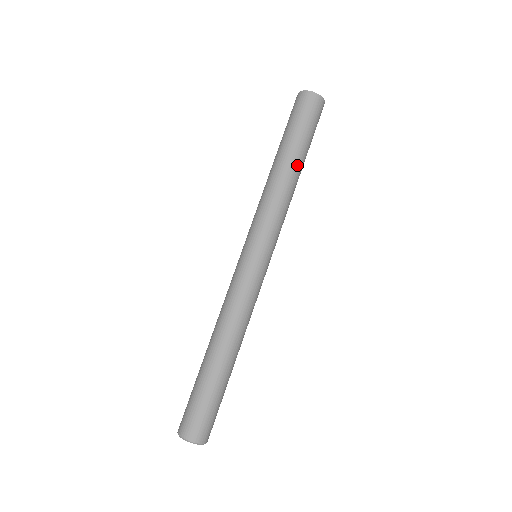
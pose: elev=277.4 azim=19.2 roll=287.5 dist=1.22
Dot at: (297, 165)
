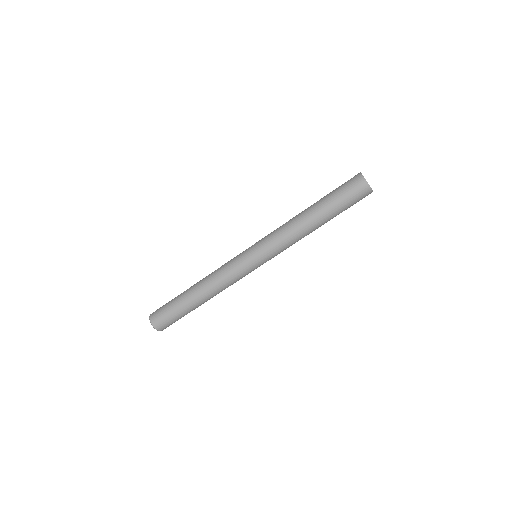
Dot at: (320, 223)
